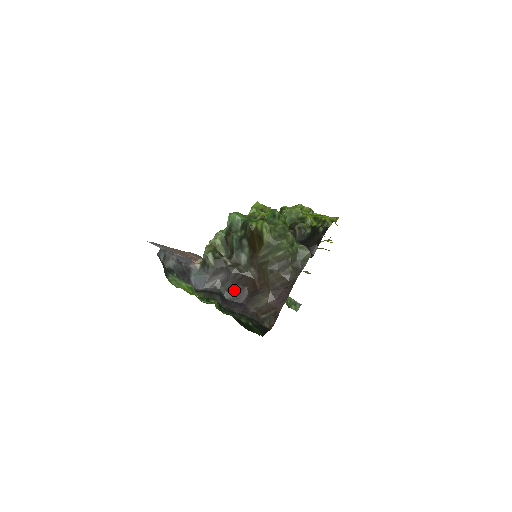
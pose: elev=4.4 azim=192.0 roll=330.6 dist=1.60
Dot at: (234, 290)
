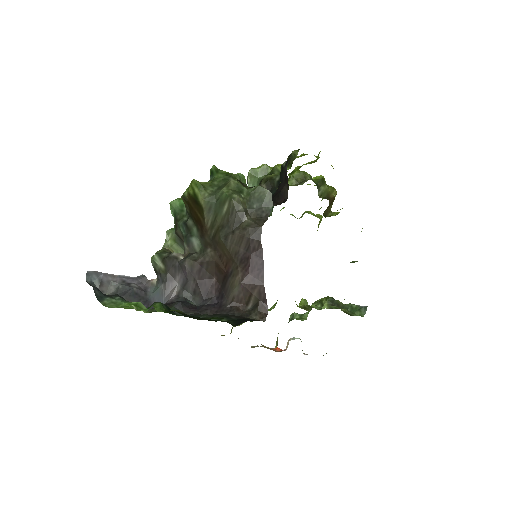
Dot at: (201, 289)
